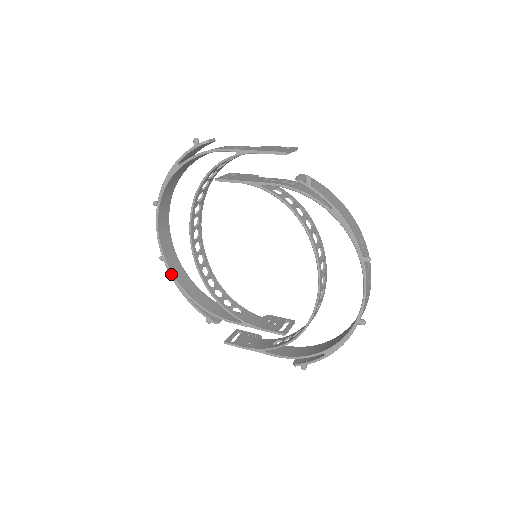
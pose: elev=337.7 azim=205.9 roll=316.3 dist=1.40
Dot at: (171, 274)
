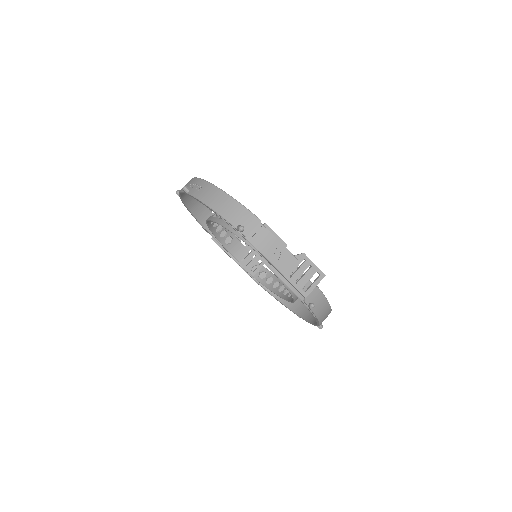
Dot at: (183, 203)
